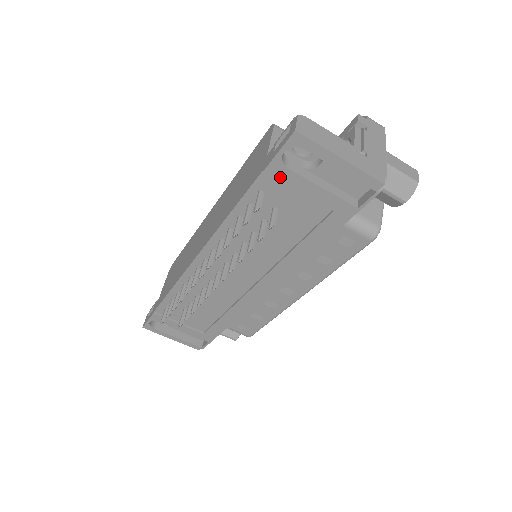
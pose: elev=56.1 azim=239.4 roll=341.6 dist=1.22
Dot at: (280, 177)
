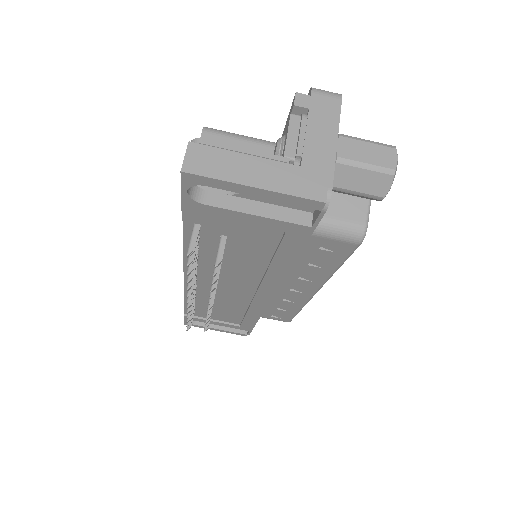
Dot at: (203, 212)
